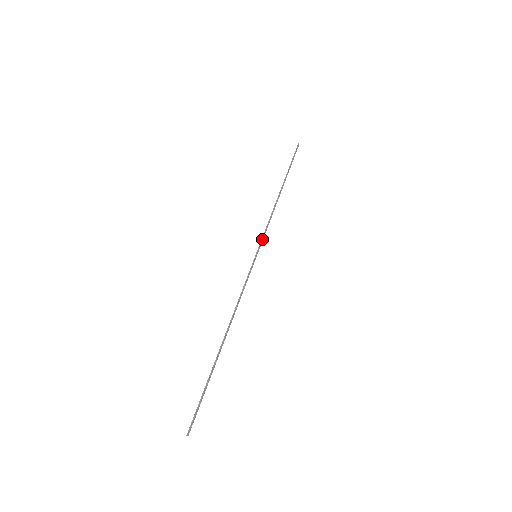
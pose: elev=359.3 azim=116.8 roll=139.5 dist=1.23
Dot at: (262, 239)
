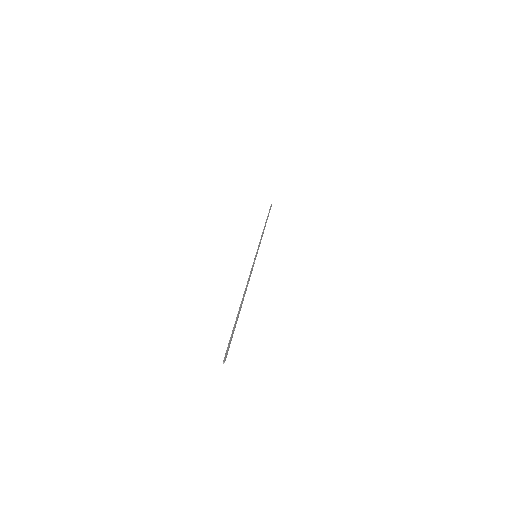
Dot at: (258, 247)
